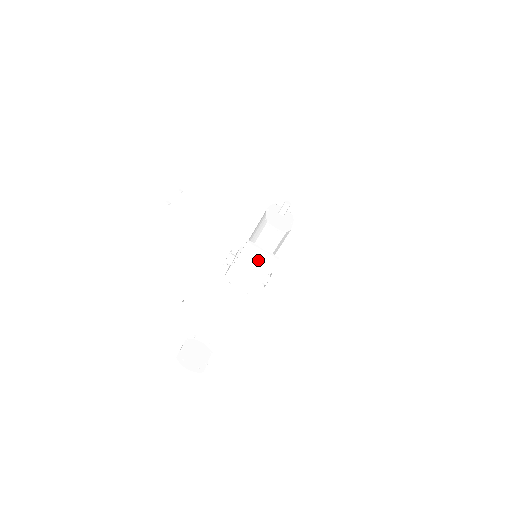
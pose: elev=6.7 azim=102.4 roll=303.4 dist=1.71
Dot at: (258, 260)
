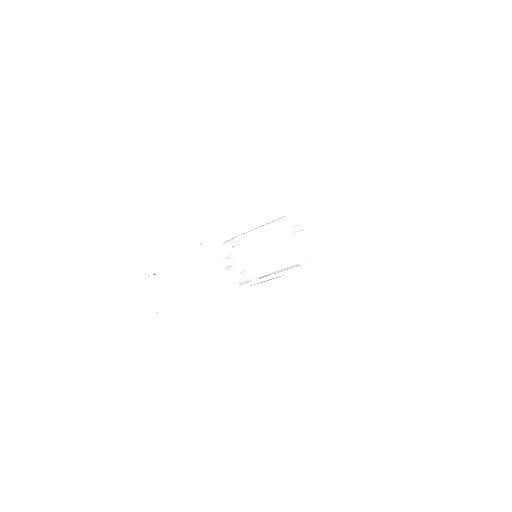
Dot at: occluded
